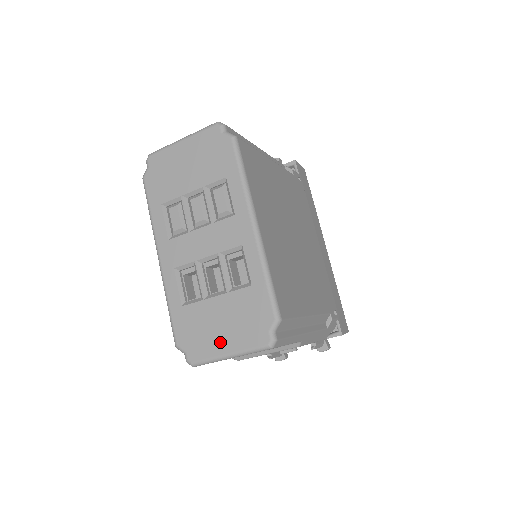
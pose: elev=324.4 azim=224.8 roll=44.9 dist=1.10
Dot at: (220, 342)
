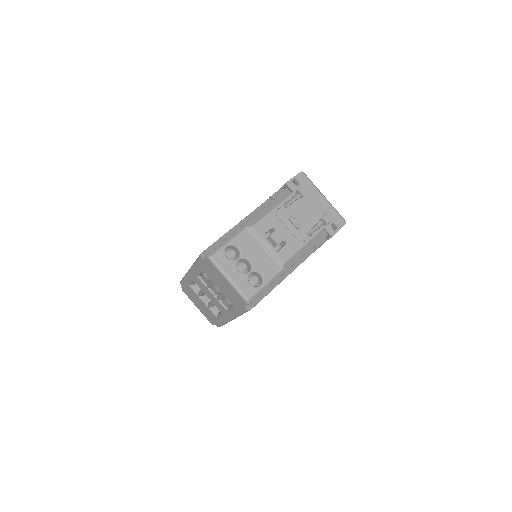
Dot at: (196, 304)
